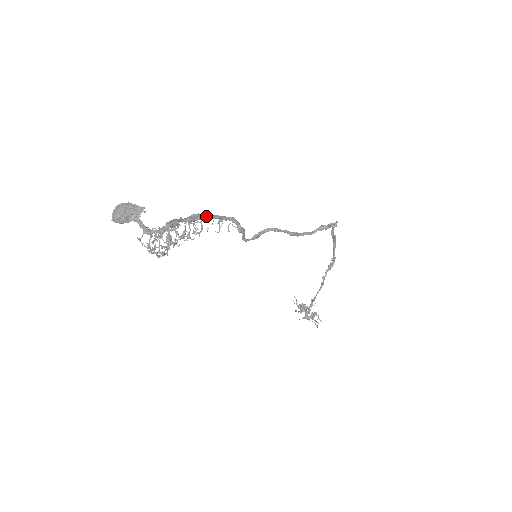
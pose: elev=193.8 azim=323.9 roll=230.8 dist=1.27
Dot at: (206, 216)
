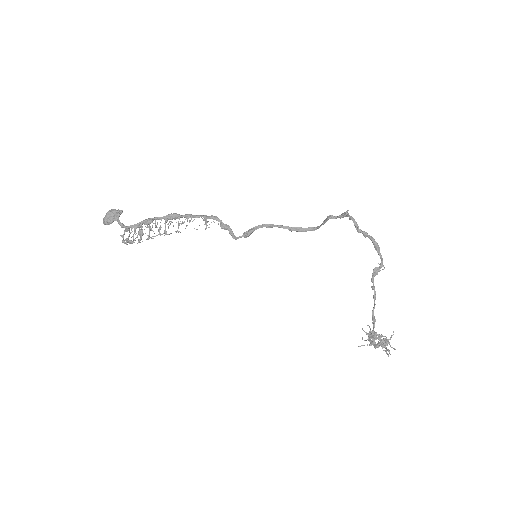
Dot at: (183, 215)
